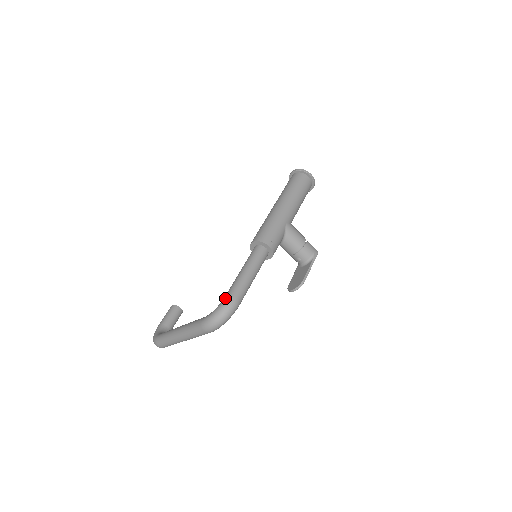
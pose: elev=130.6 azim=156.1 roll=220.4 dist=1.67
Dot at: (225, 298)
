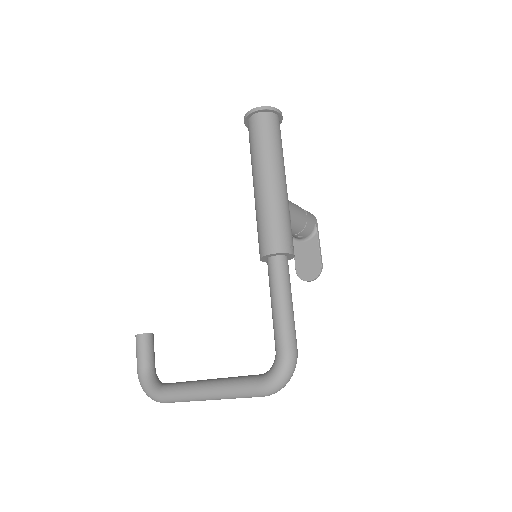
Dot at: (283, 355)
